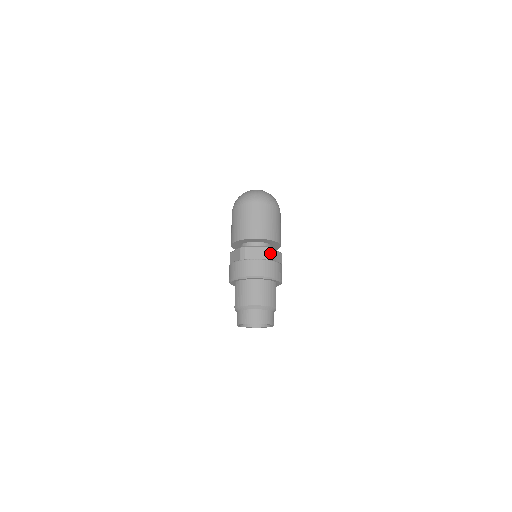
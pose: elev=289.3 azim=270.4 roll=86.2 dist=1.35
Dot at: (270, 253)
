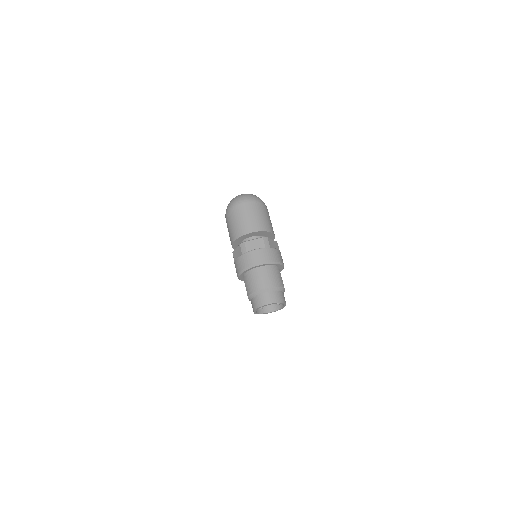
Dot at: (267, 242)
